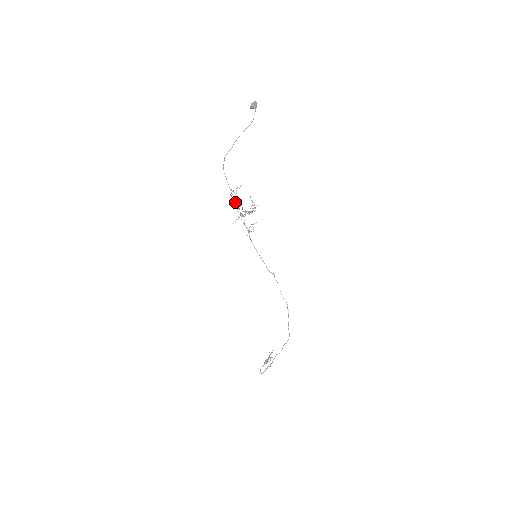
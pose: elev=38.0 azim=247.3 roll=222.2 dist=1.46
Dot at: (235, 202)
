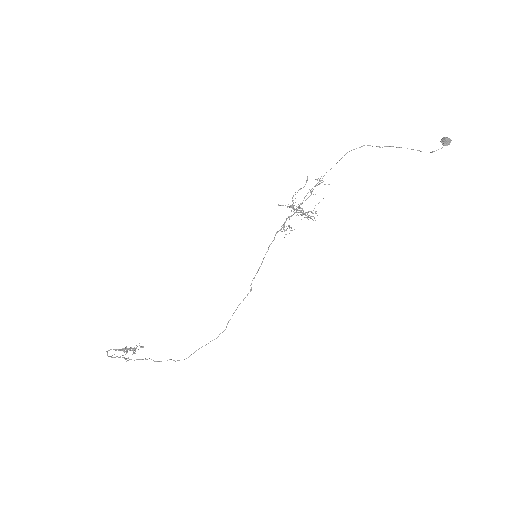
Dot at: occluded
